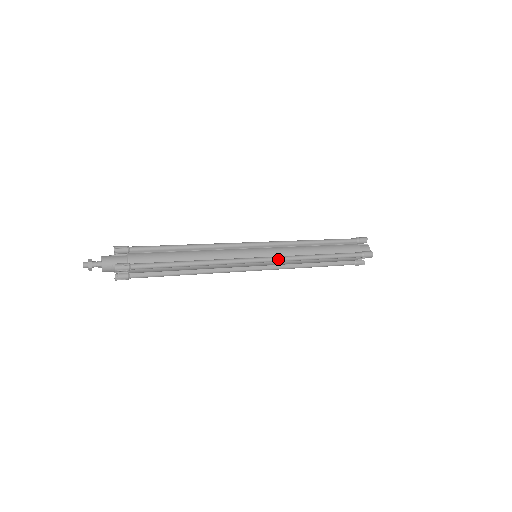
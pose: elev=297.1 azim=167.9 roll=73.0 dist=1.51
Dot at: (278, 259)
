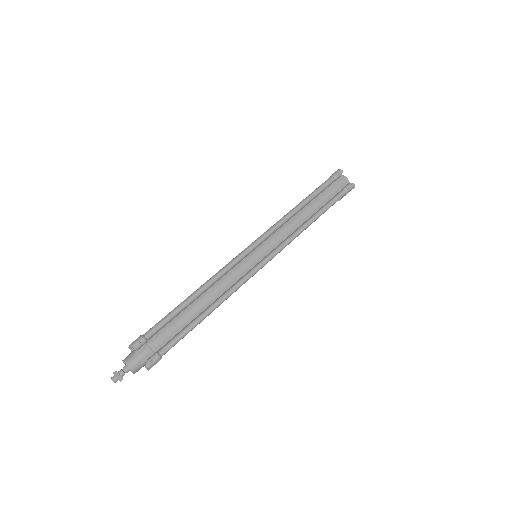
Dot at: (280, 250)
